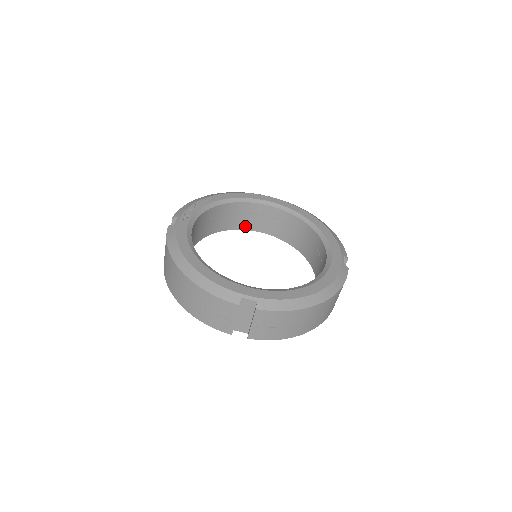
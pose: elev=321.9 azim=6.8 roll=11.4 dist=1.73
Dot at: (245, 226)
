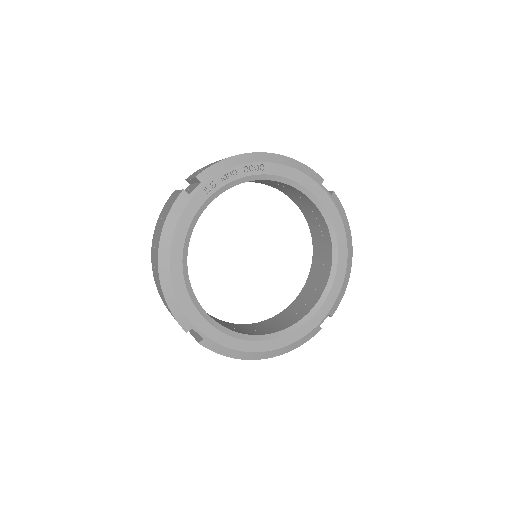
Dot at: (284, 191)
